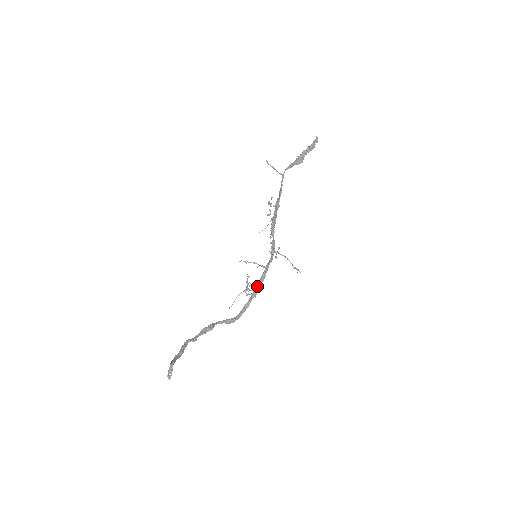
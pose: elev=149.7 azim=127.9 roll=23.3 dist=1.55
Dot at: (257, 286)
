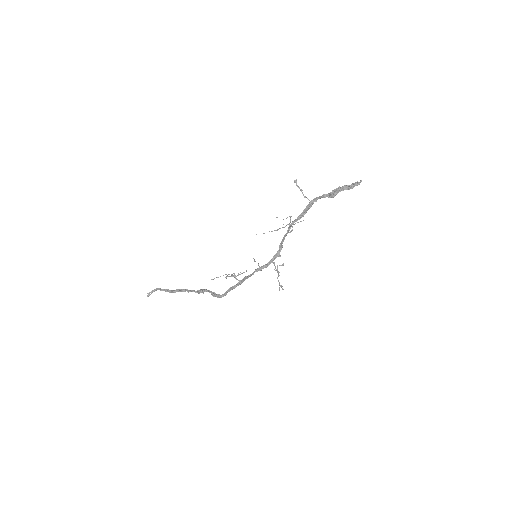
Dot at: (243, 280)
